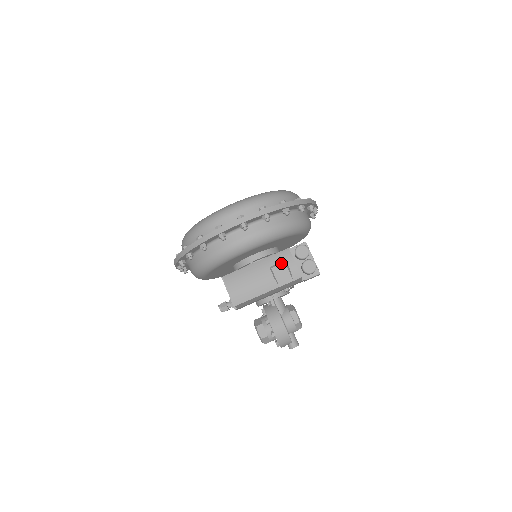
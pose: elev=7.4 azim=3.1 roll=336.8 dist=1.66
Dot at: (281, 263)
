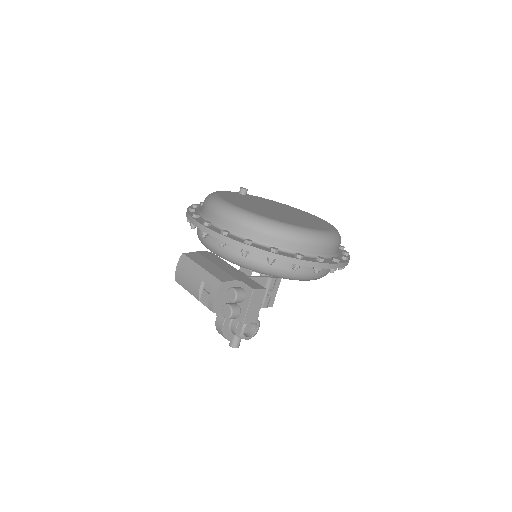
Dot at: (211, 287)
